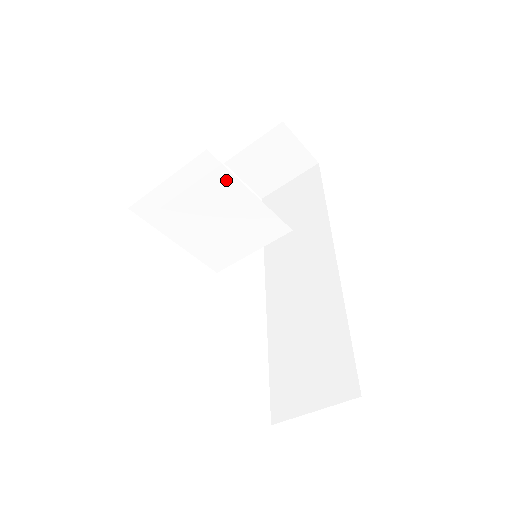
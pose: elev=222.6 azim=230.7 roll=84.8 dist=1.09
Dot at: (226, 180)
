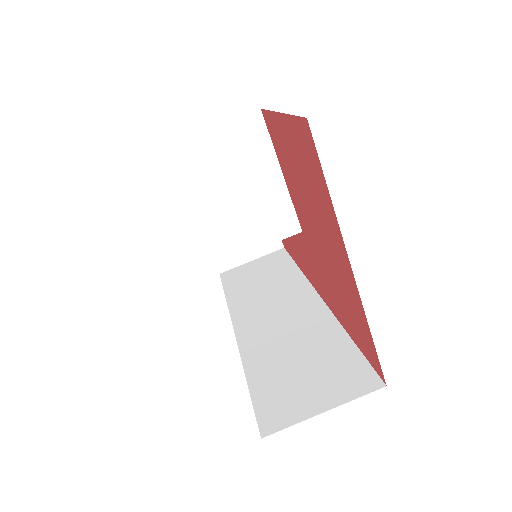
Dot at: (264, 149)
